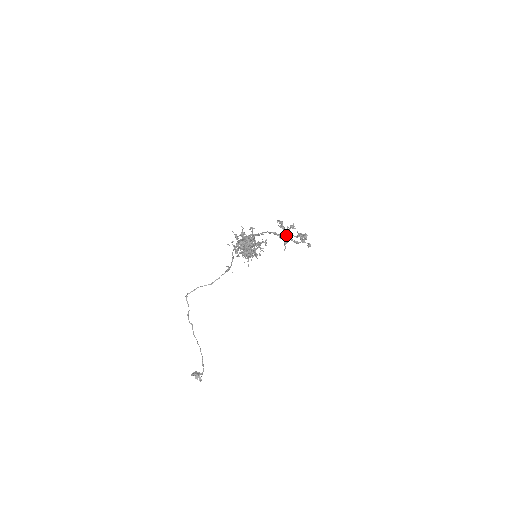
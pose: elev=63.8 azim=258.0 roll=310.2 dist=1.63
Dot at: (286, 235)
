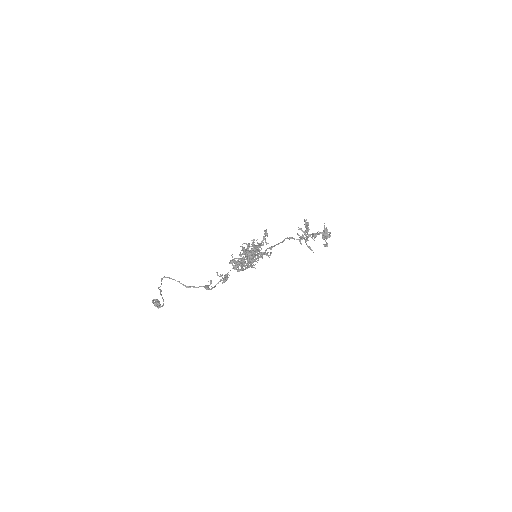
Dot at: (306, 234)
